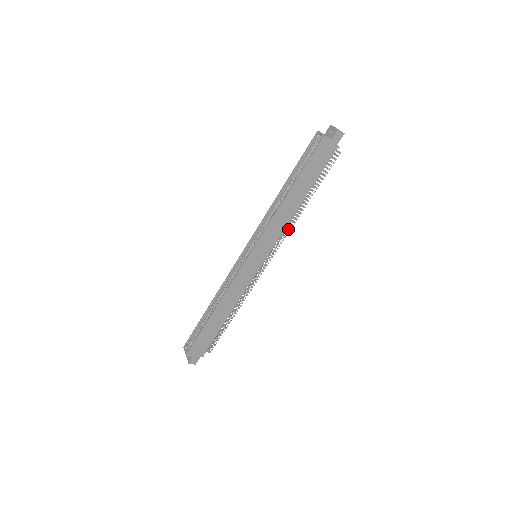
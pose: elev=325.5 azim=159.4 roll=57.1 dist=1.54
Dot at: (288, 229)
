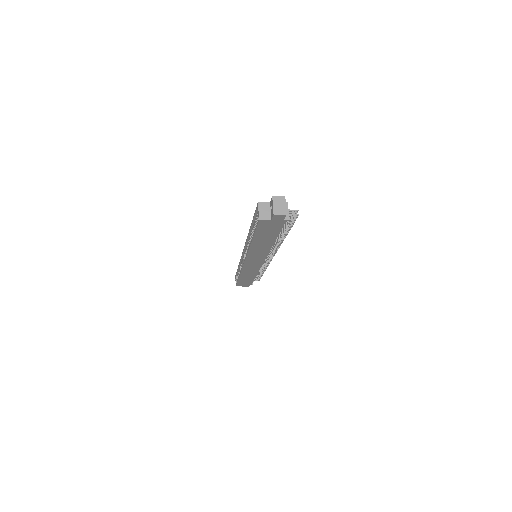
Dot at: occluded
